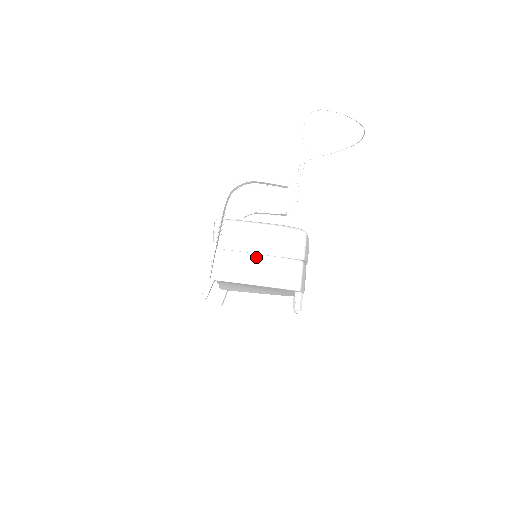
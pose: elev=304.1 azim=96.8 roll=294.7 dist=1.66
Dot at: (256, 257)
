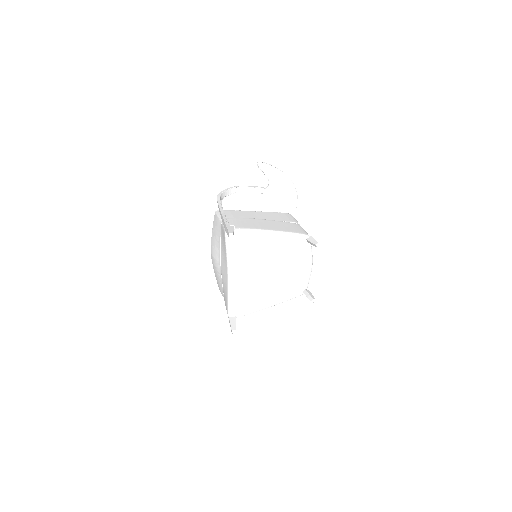
Dot at: (261, 220)
